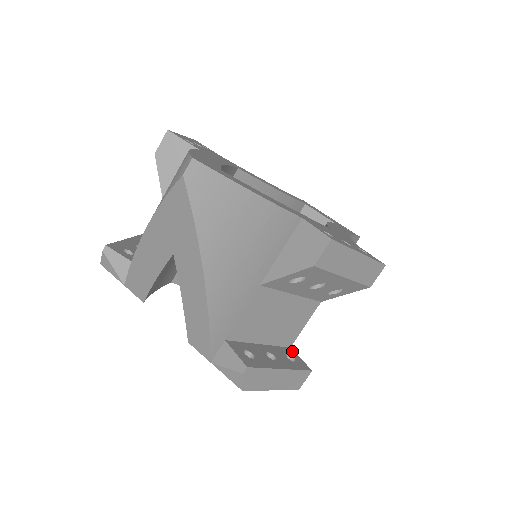
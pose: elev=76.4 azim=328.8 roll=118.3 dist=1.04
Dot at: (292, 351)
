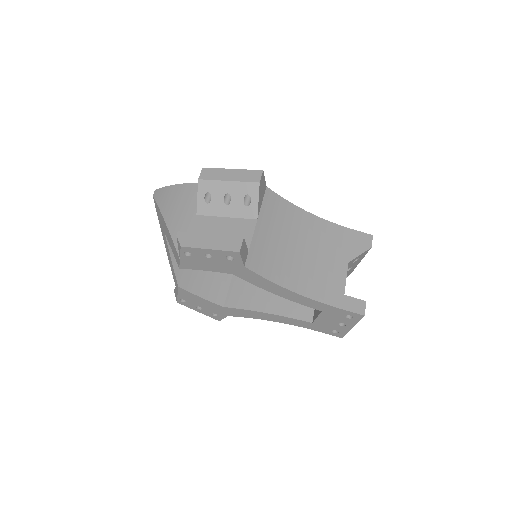
Dot at: occluded
